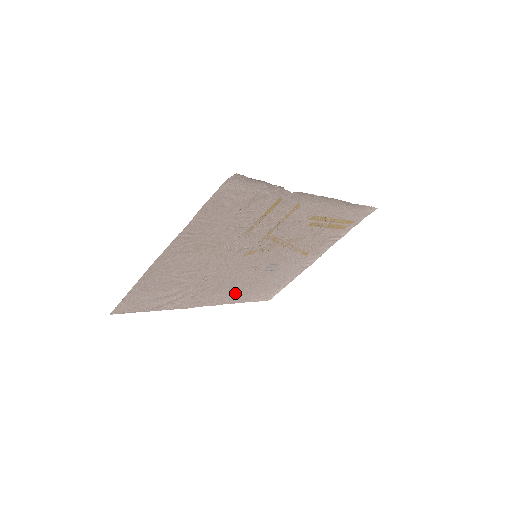
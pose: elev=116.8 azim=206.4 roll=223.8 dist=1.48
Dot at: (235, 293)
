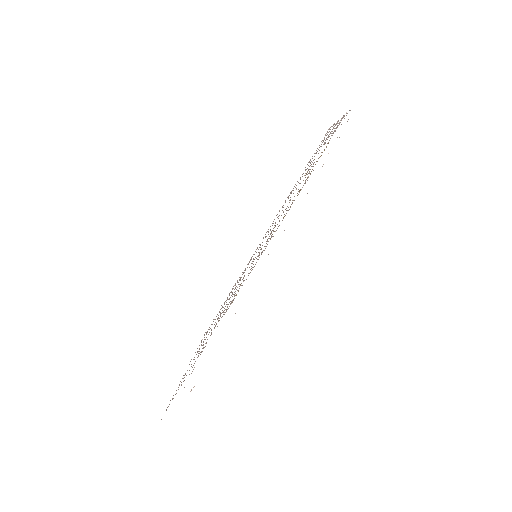
Dot at: occluded
